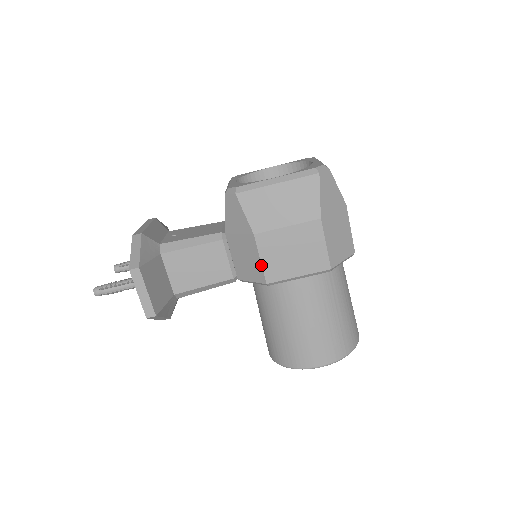
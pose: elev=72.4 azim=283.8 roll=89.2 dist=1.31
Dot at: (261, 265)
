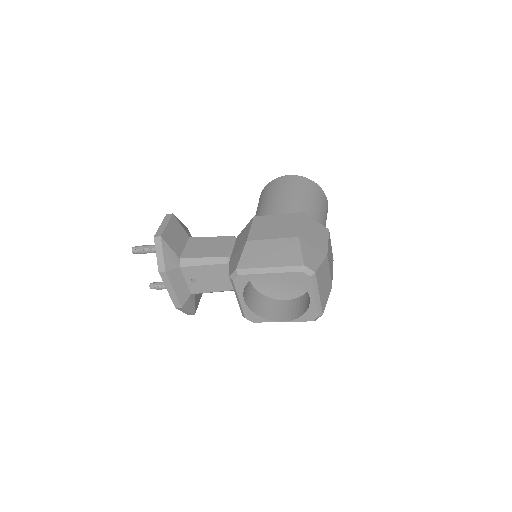
Dot at: occluded
